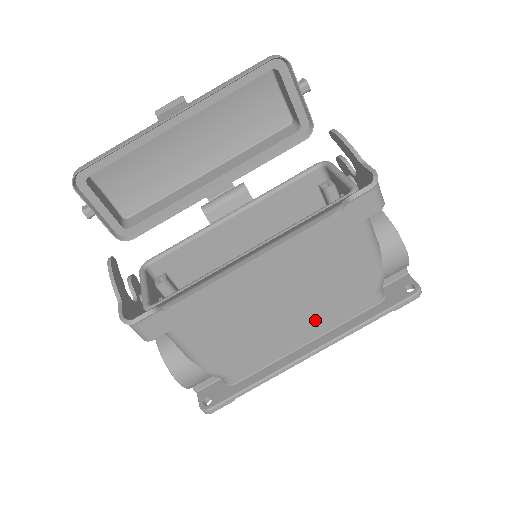
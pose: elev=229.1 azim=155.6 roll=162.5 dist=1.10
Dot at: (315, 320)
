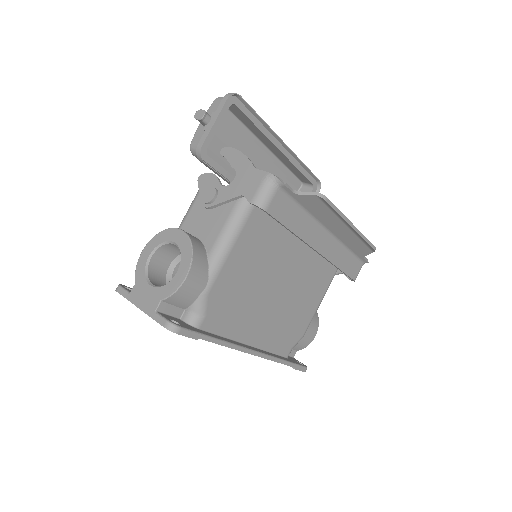
Dot at: (268, 329)
